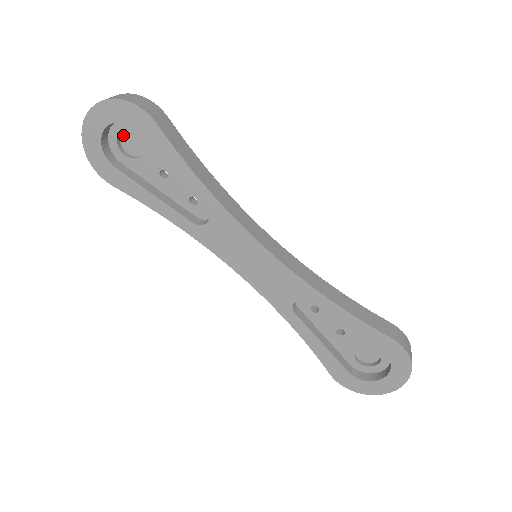
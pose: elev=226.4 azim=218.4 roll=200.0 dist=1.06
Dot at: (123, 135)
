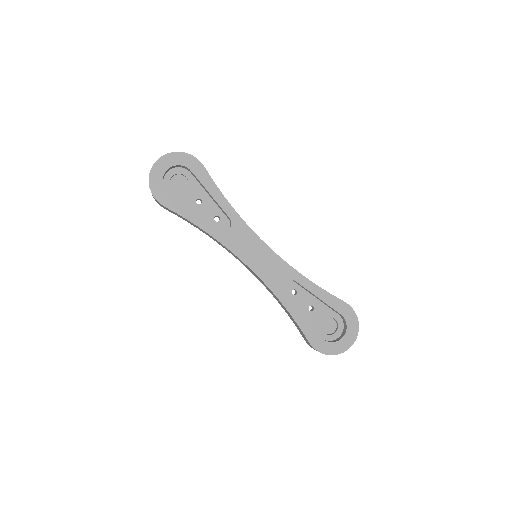
Dot at: (173, 178)
